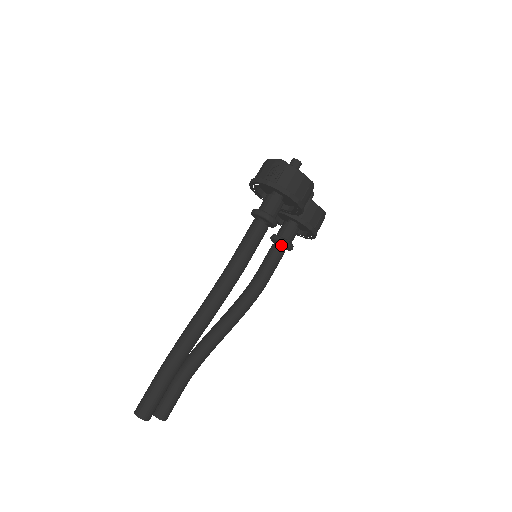
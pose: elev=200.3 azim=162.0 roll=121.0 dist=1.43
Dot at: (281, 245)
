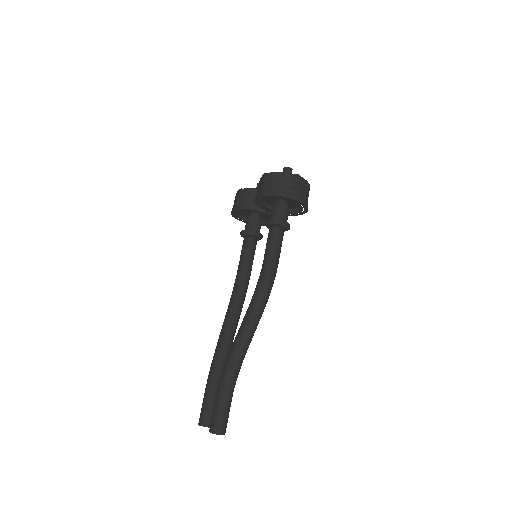
Dot at: (254, 238)
